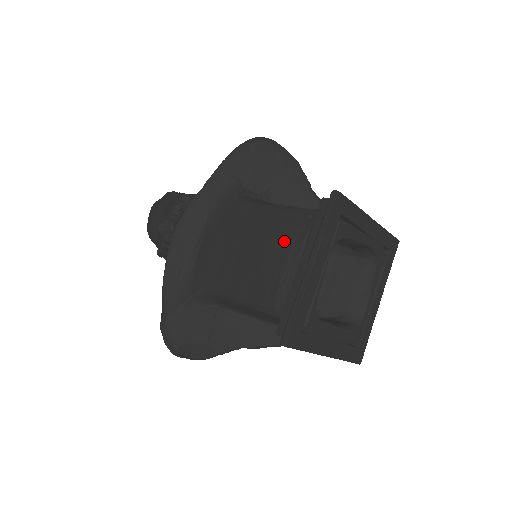
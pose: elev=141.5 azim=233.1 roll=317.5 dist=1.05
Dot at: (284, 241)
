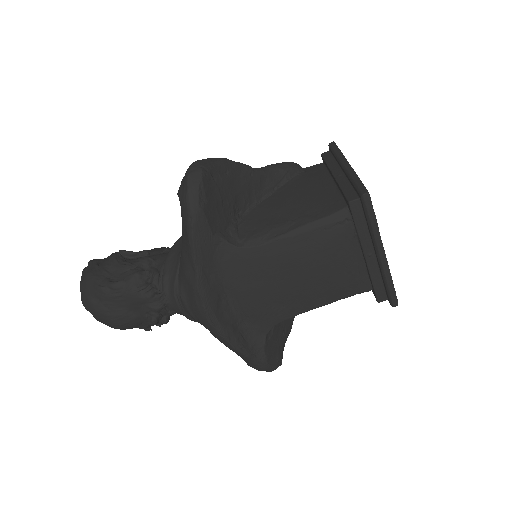
Dot at: (336, 251)
